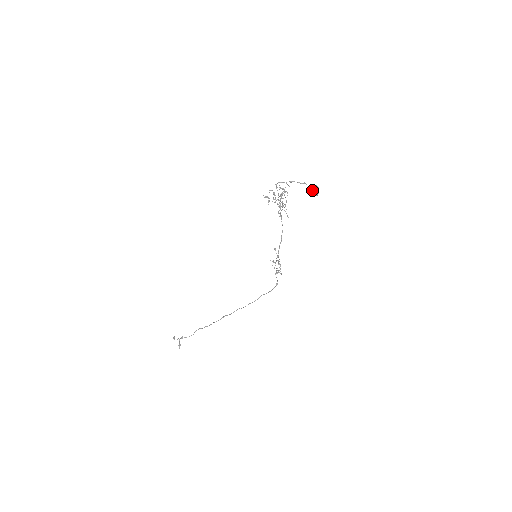
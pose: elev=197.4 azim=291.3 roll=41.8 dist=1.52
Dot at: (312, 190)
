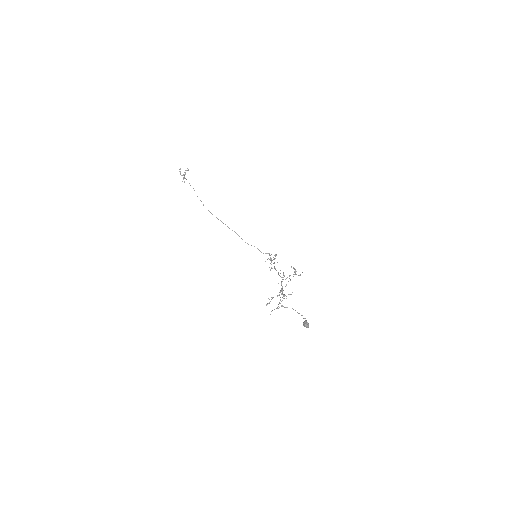
Dot at: (303, 325)
